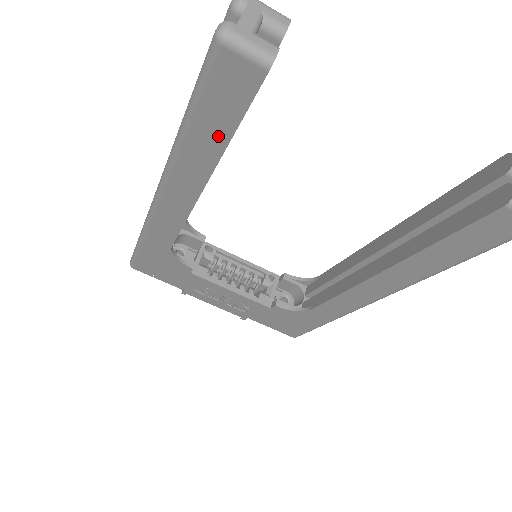
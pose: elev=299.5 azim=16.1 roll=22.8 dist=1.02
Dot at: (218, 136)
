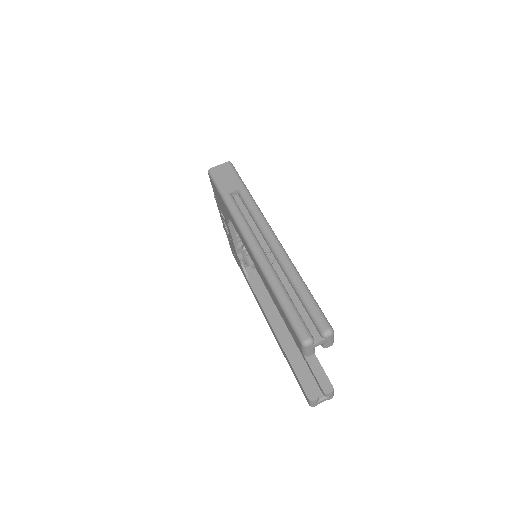
Dot at: (280, 310)
